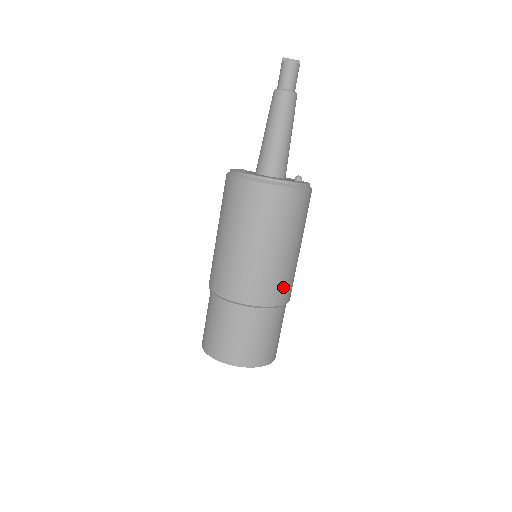
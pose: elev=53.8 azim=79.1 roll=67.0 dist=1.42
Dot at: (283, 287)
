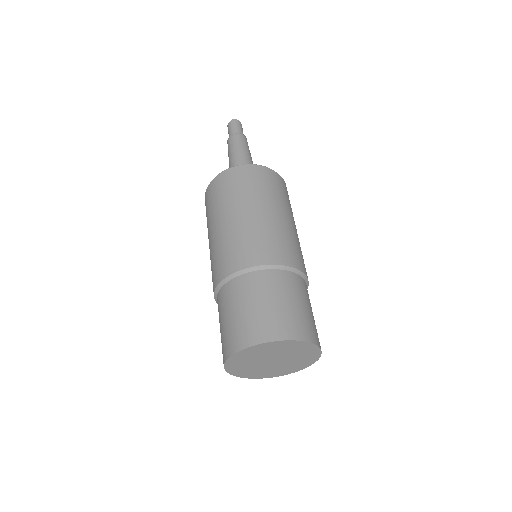
Dot at: (289, 249)
